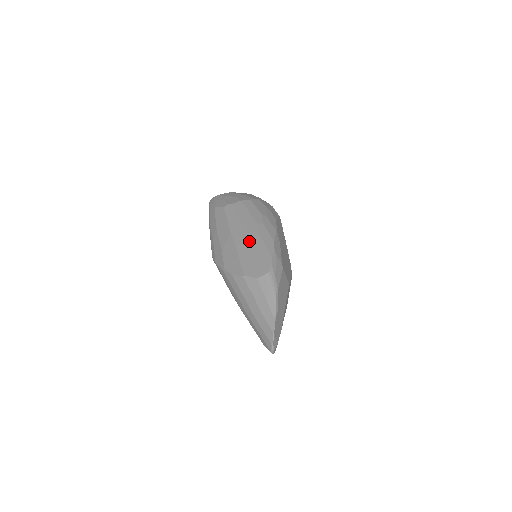
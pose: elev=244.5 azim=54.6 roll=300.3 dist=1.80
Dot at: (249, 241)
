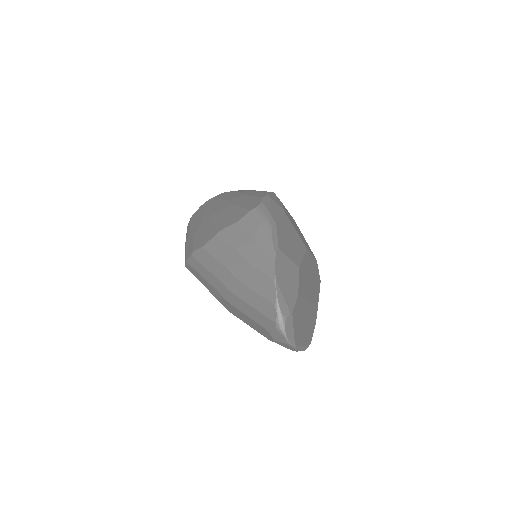
Dot at: (228, 203)
